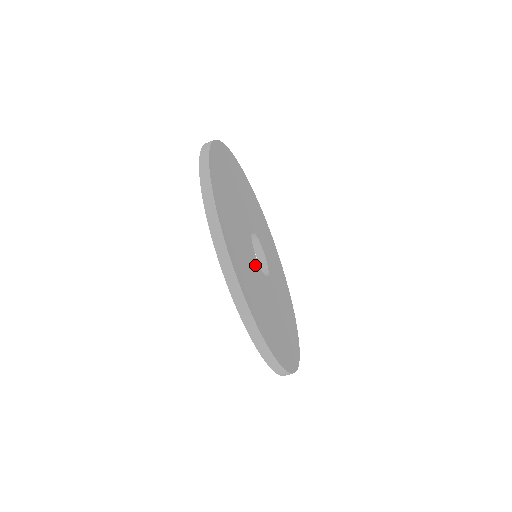
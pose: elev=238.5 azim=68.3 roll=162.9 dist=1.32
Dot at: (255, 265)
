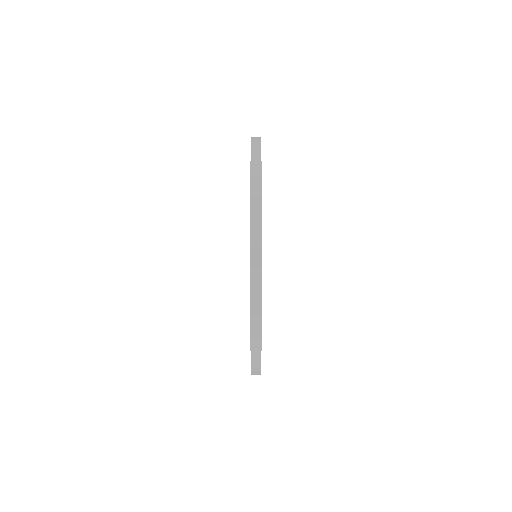
Dot at: occluded
